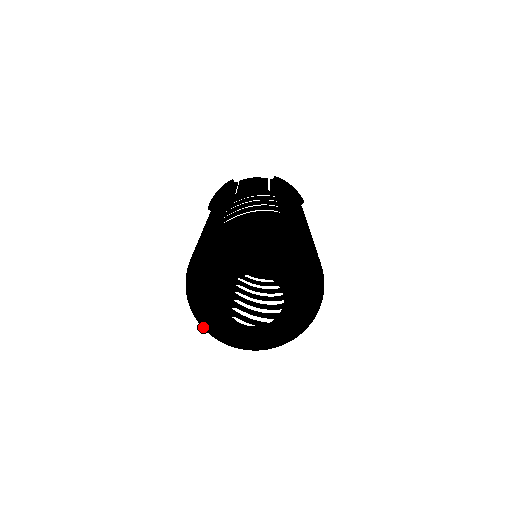
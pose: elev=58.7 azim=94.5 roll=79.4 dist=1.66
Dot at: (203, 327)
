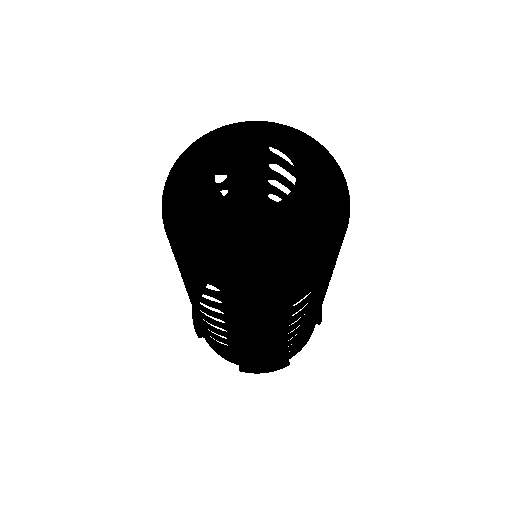
Dot at: (242, 265)
